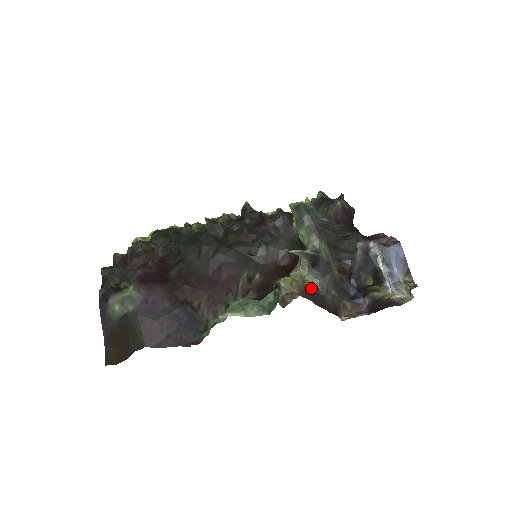
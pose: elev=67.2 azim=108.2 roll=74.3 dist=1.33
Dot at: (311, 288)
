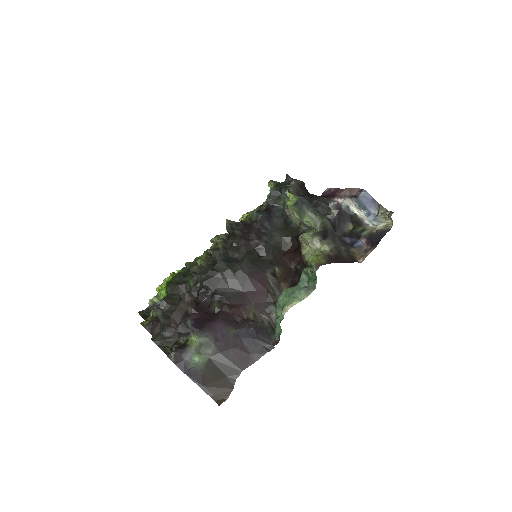
Dot at: (330, 254)
